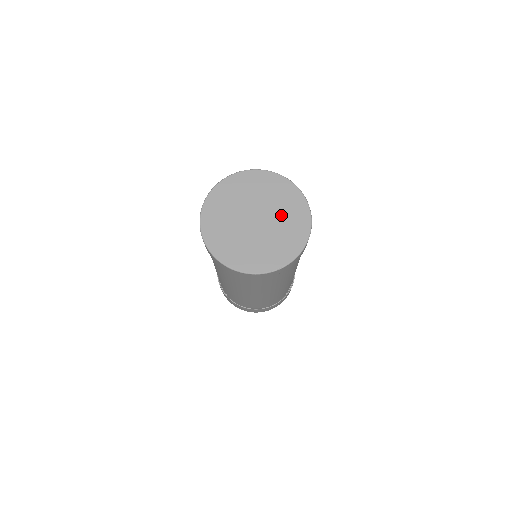
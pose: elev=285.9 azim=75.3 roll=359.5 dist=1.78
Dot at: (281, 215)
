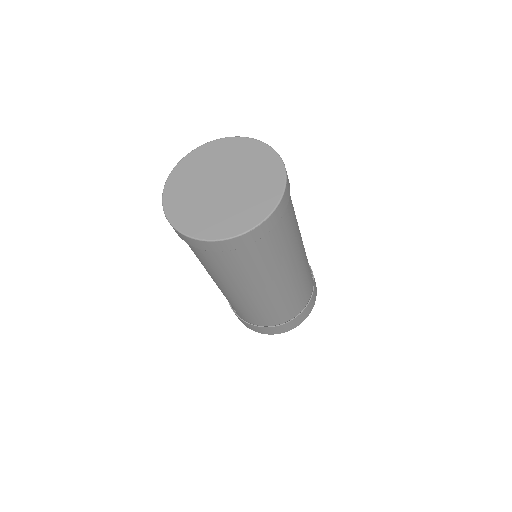
Dot at: (243, 198)
